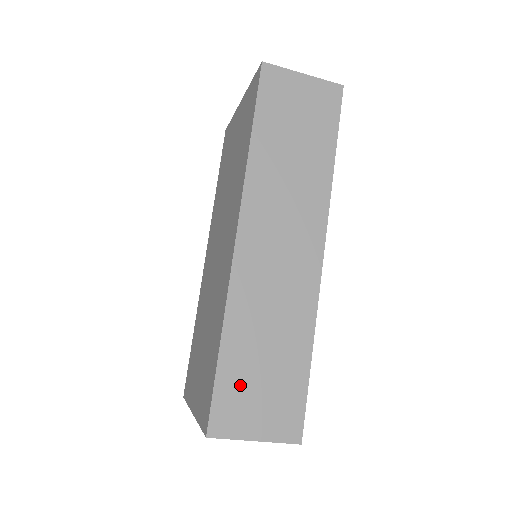
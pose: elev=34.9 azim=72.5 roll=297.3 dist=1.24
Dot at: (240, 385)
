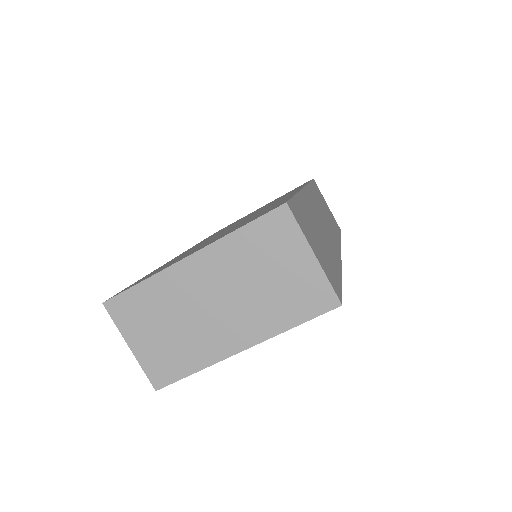
Dot at: (306, 221)
